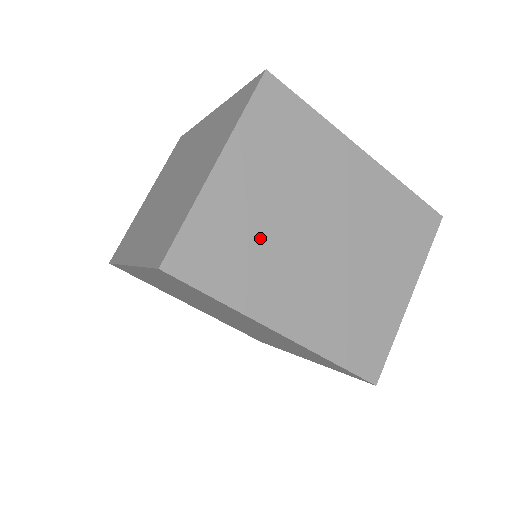
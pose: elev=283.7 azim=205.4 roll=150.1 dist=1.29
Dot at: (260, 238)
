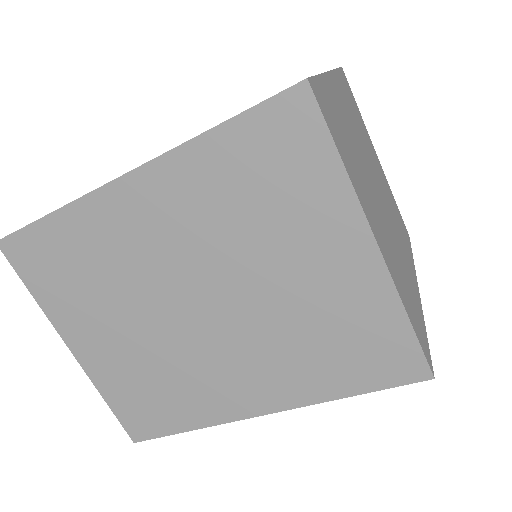
Dot at: (156, 365)
